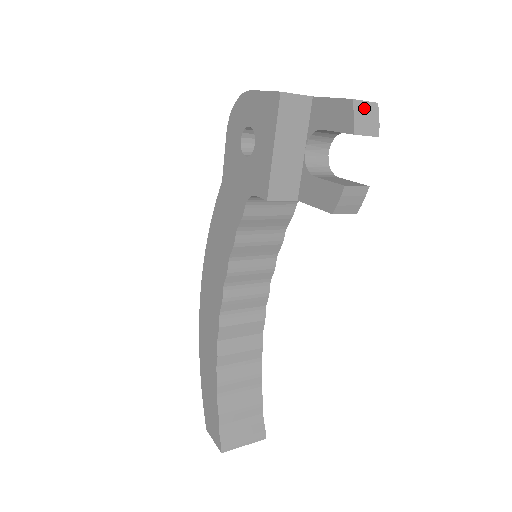
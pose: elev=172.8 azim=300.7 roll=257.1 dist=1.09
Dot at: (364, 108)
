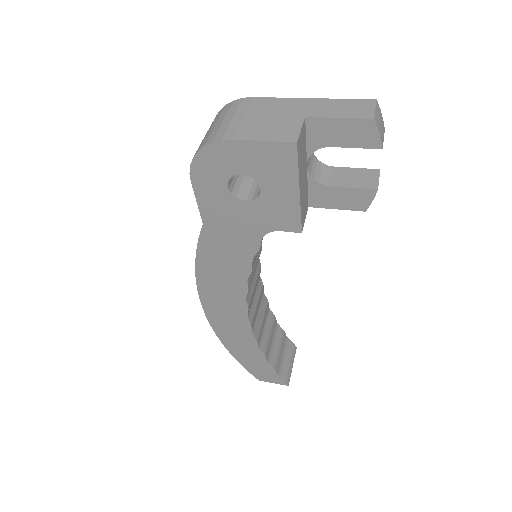
Dot at: (378, 117)
